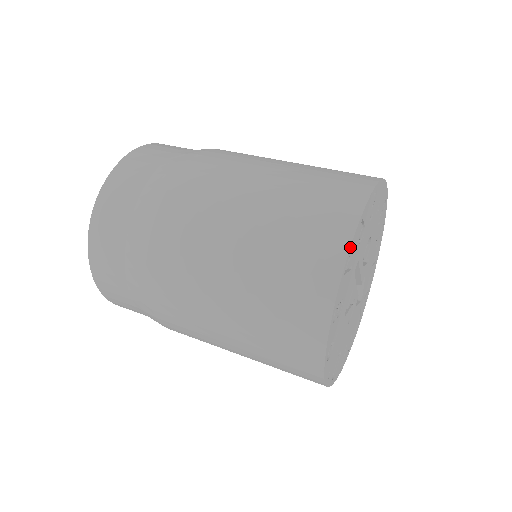
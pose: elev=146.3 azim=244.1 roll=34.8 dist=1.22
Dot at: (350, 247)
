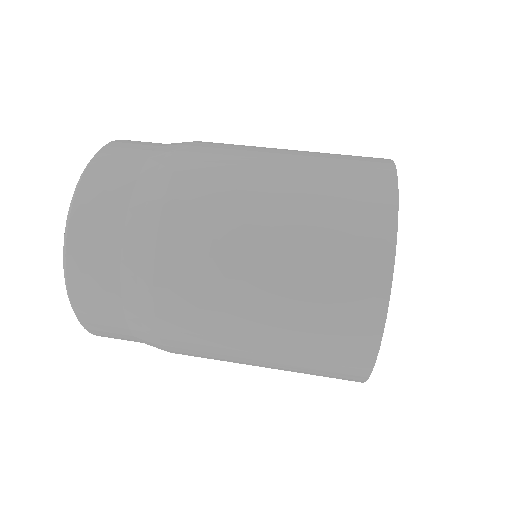
Dot at: (389, 299)
